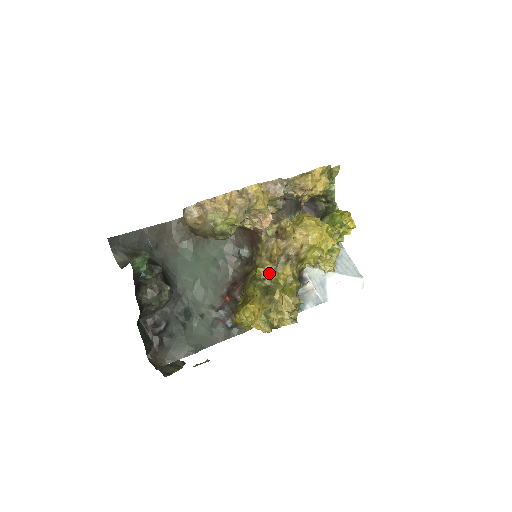
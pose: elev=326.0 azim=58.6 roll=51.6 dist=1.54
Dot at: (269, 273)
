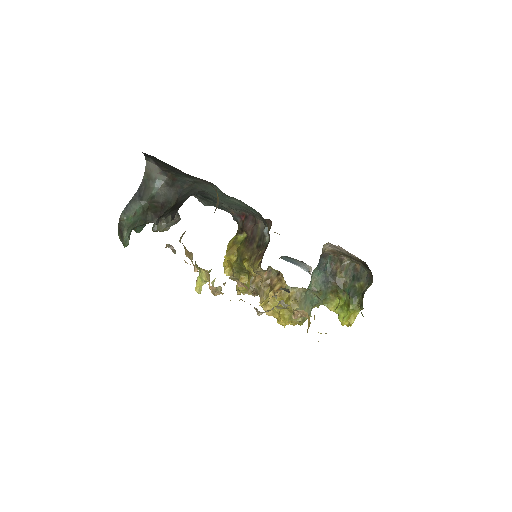
Dot at: (249, 272)
